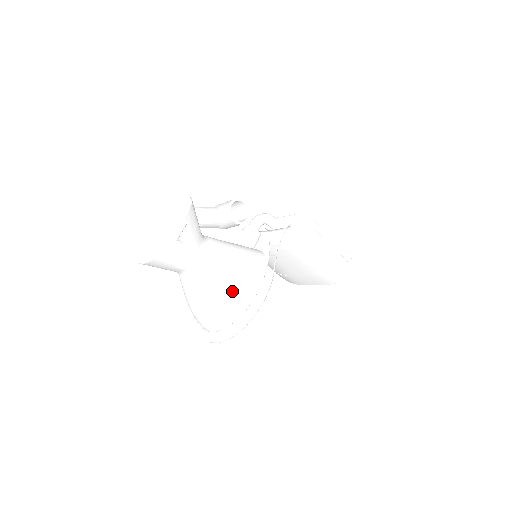
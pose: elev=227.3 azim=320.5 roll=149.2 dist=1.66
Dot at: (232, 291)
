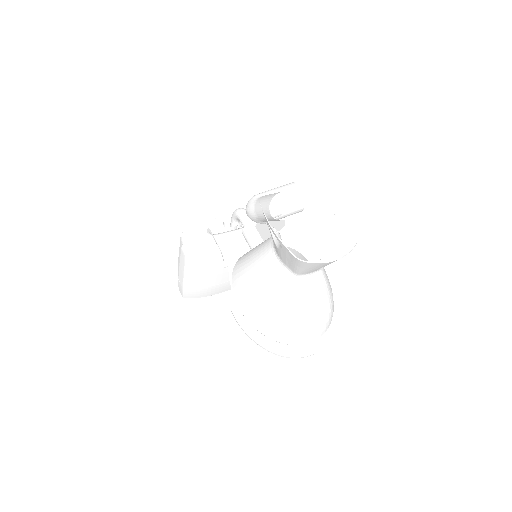
Dot at: occluded
